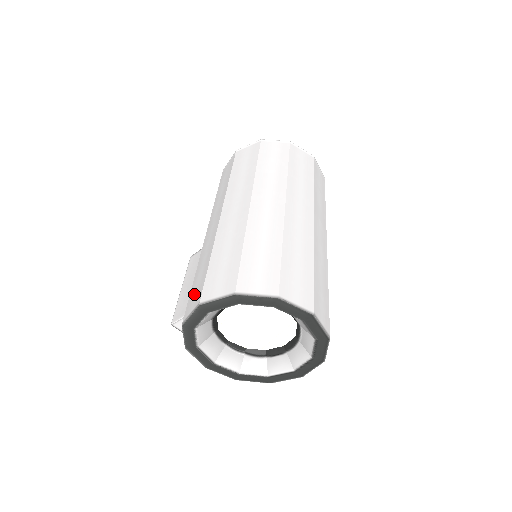
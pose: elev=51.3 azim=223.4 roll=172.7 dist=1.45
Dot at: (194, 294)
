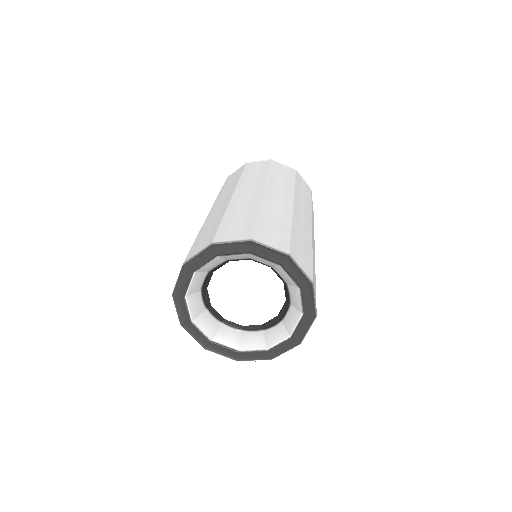
Dot at: occluded
